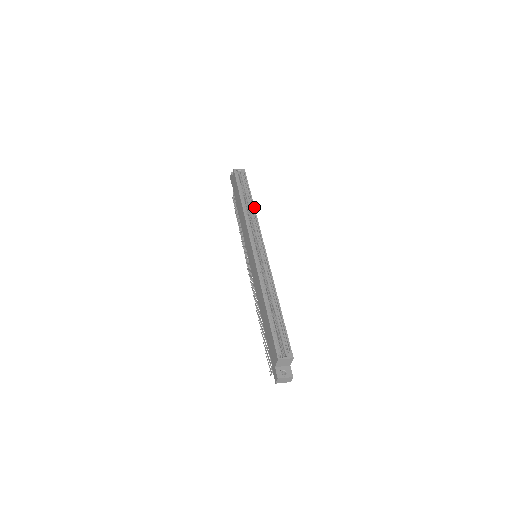
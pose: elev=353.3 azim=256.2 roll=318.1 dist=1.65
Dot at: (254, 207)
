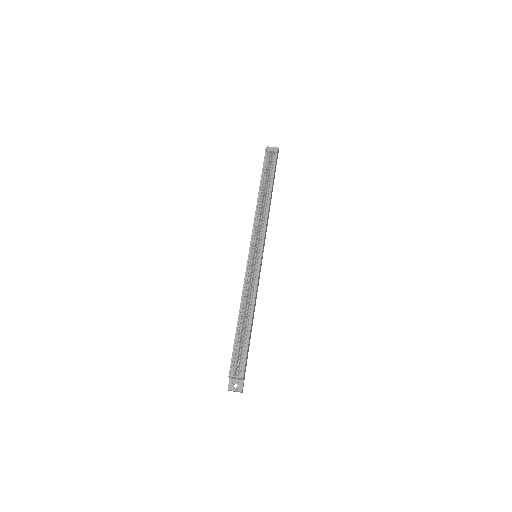
Dot at: (269, 201)
